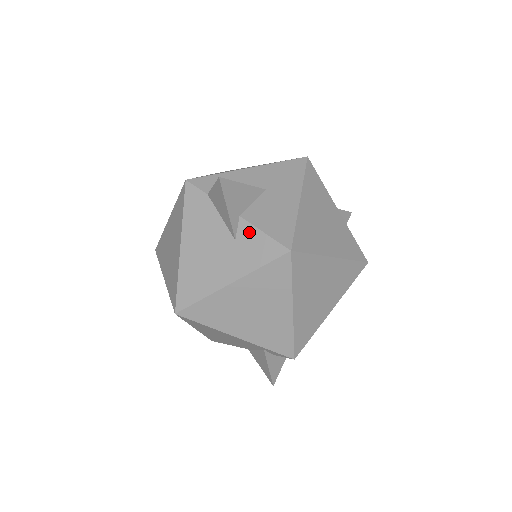
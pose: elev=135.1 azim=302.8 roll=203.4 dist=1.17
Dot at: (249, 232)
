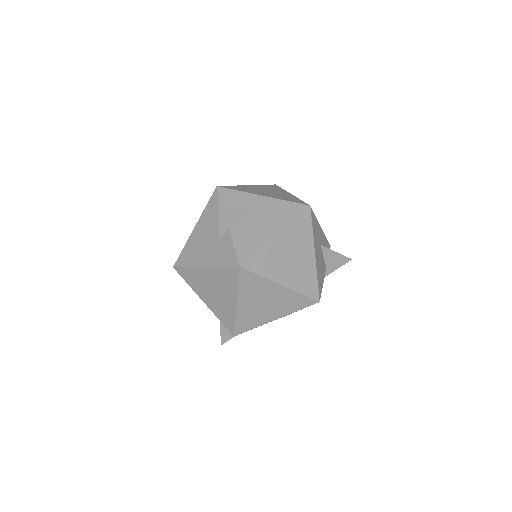
Dot at: (227, 241)
